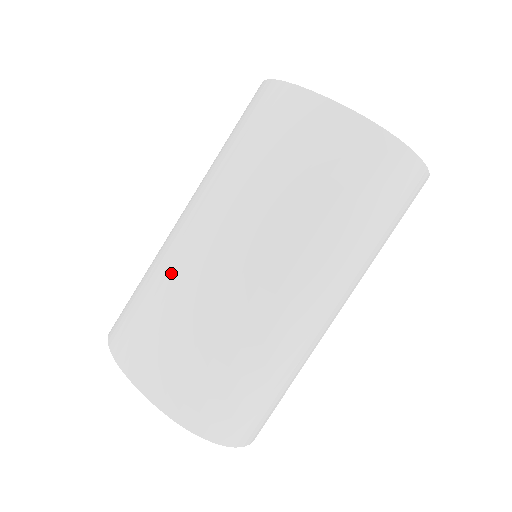
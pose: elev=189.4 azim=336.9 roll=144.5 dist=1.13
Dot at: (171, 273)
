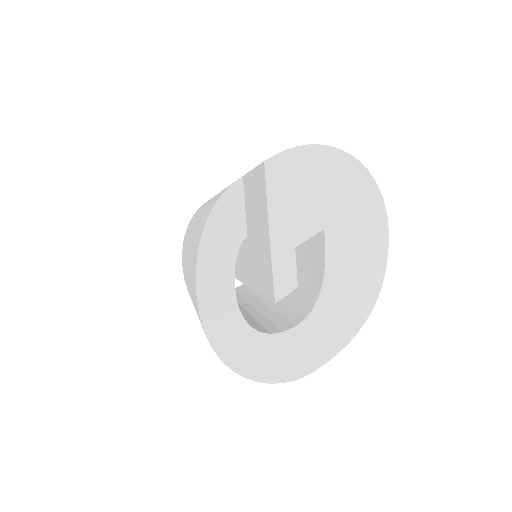
Dot at: occluded
